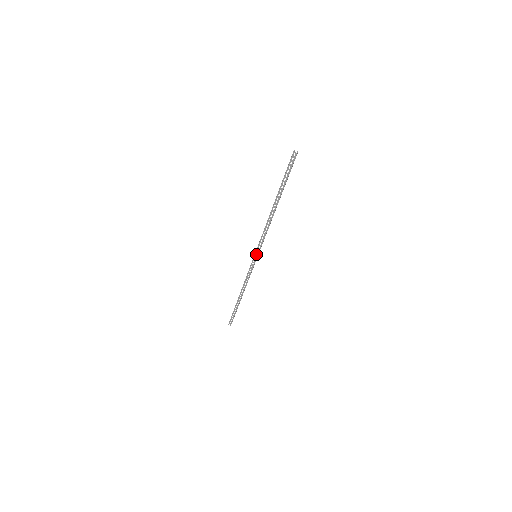
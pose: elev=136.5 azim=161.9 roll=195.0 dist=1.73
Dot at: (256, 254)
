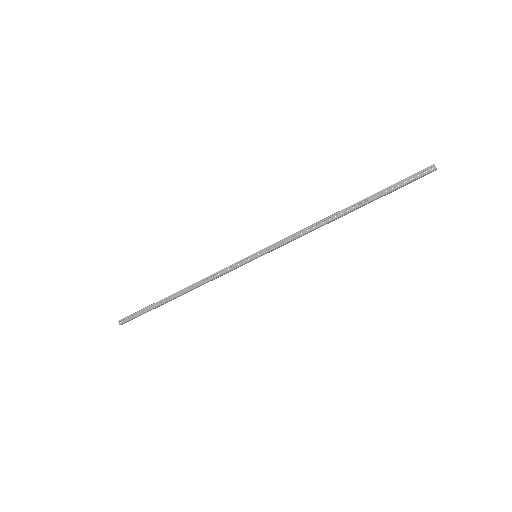
Dot at: (261, 255)
